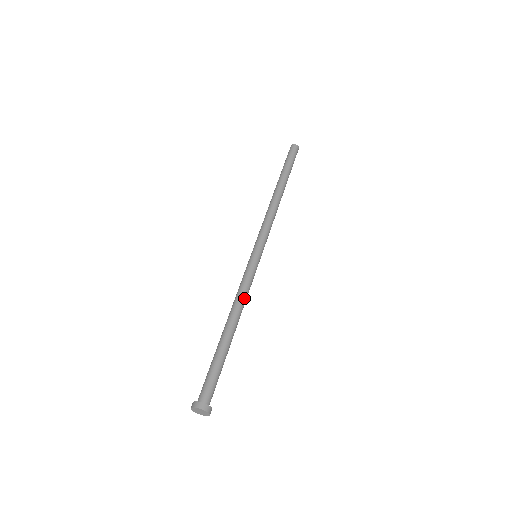
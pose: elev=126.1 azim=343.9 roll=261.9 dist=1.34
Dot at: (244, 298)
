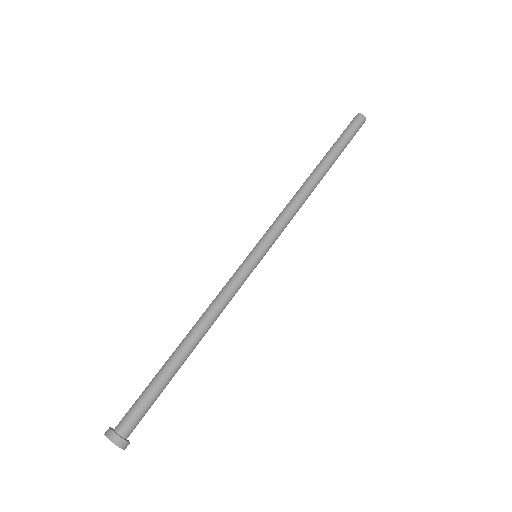
Dot at: (216, 307)
